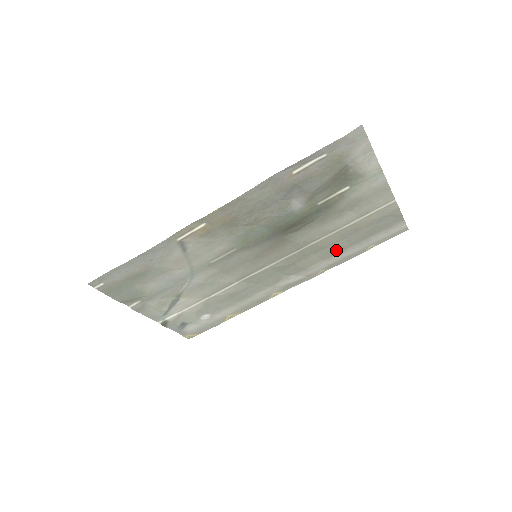
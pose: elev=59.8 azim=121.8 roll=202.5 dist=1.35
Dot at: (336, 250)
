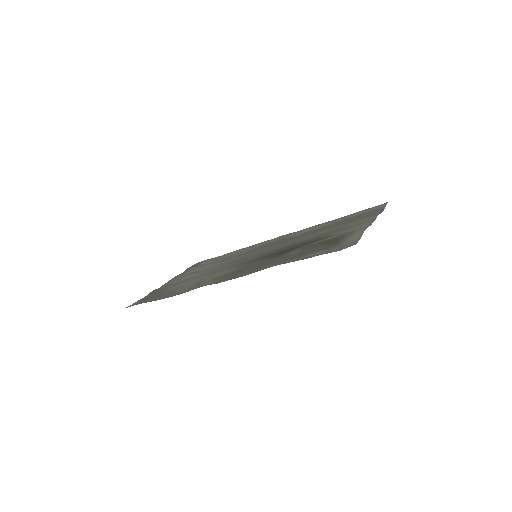
Dot at: (323, 227)
